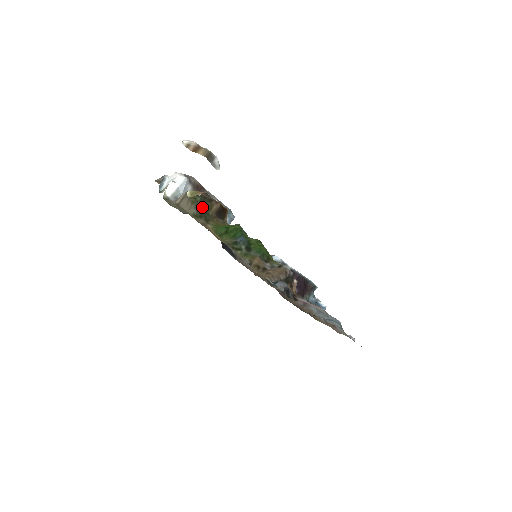
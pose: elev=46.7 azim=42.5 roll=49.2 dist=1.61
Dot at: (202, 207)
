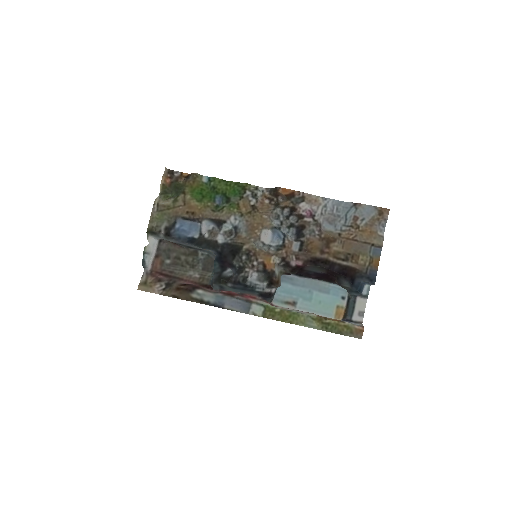
Dot at: (175, 194)
